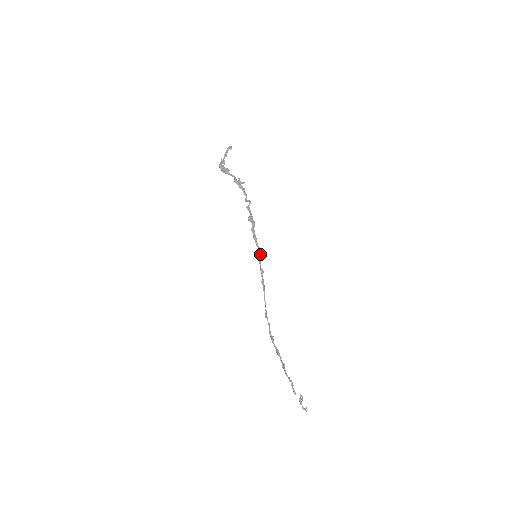
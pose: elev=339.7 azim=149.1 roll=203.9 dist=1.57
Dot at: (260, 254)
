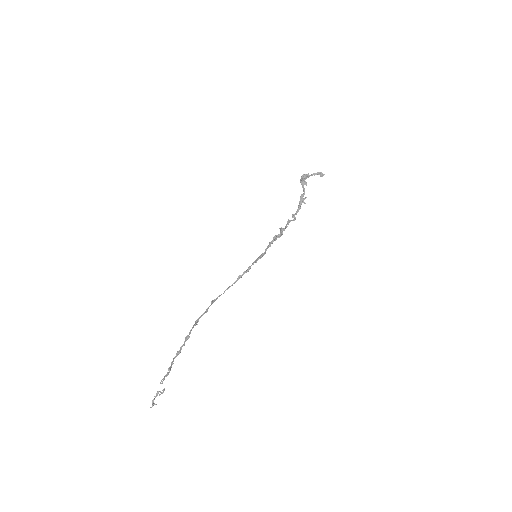
Dot at: occluded
